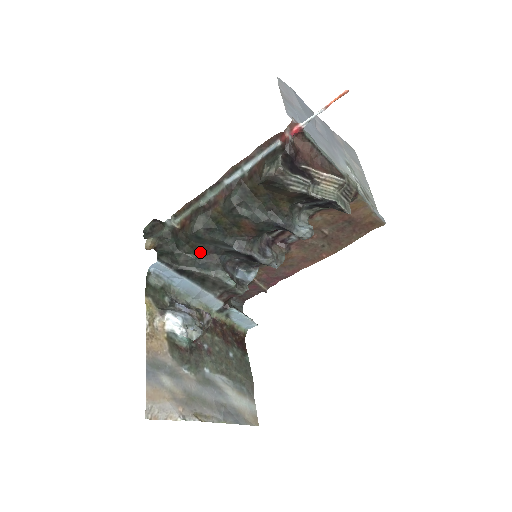
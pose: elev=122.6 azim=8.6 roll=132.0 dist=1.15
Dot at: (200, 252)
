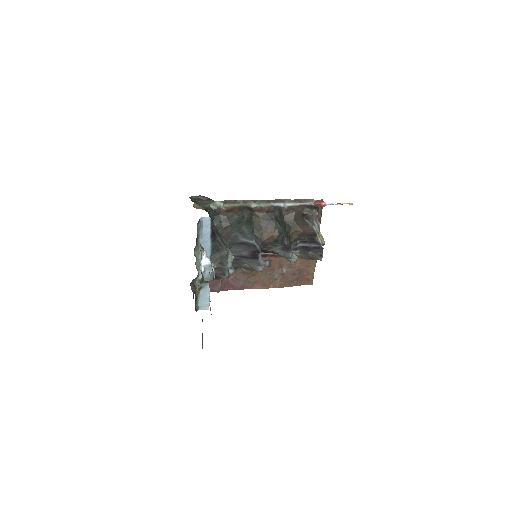
Dot at: (225, 233)
